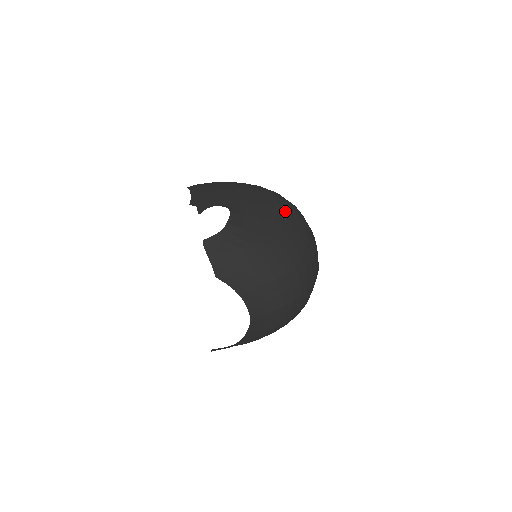
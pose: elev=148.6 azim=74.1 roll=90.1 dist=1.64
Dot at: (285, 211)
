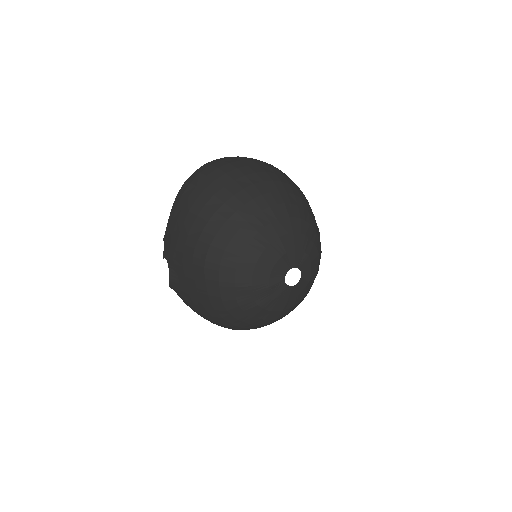
Dot at: (211, 296)
